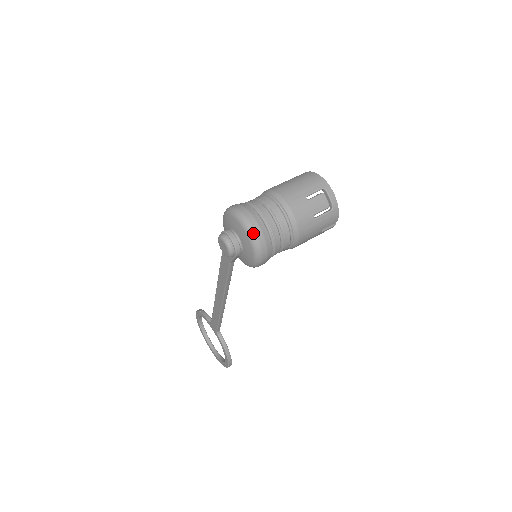
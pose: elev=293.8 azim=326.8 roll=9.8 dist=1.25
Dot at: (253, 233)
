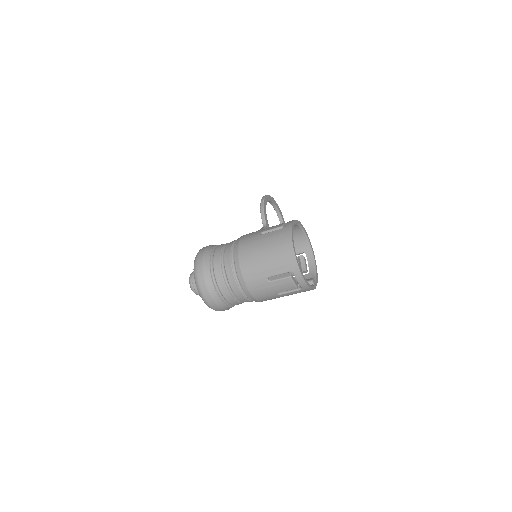
Dot at: (206, 302)
